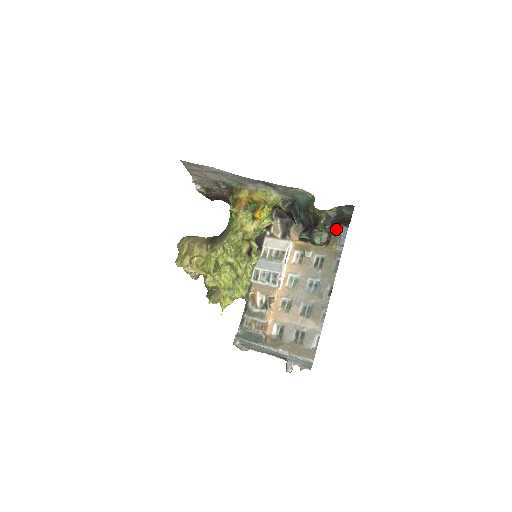
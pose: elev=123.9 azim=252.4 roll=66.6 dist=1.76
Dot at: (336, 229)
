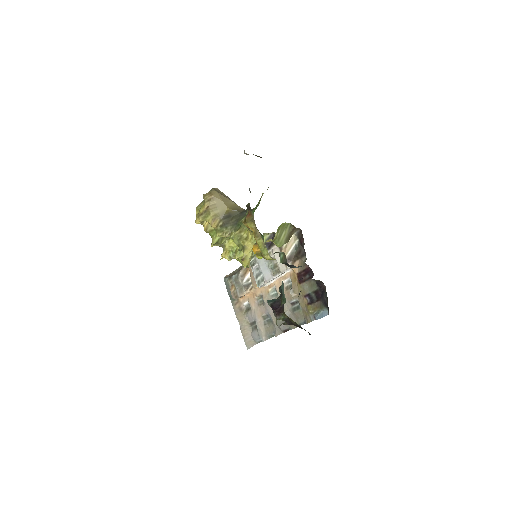
Dot at: (322, 303)
